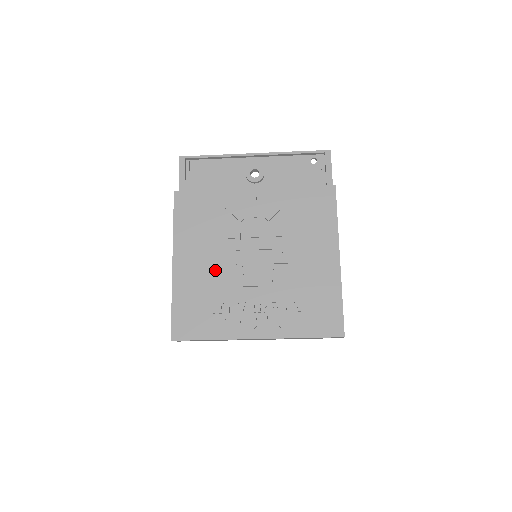
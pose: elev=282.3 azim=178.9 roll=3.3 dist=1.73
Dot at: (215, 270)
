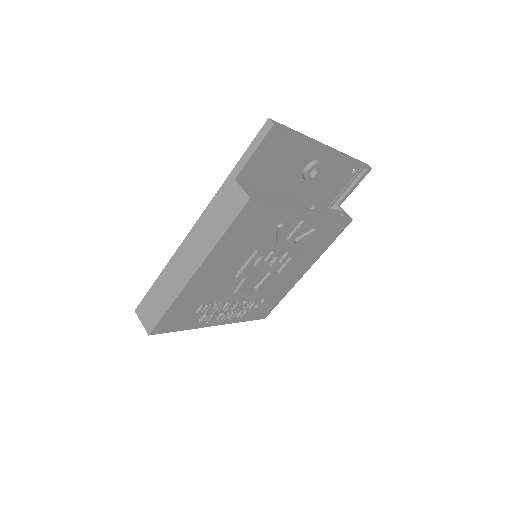
Dot at: (226, 280)
